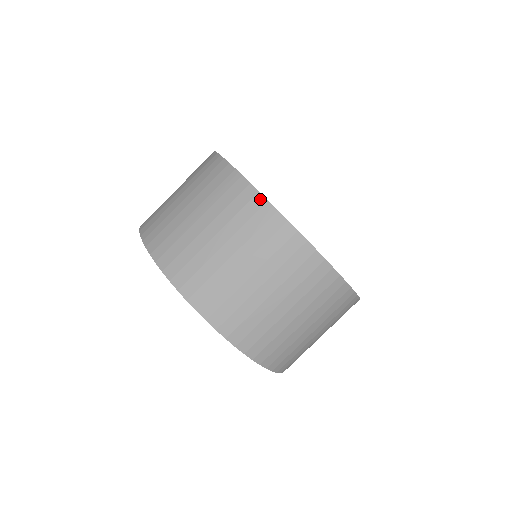
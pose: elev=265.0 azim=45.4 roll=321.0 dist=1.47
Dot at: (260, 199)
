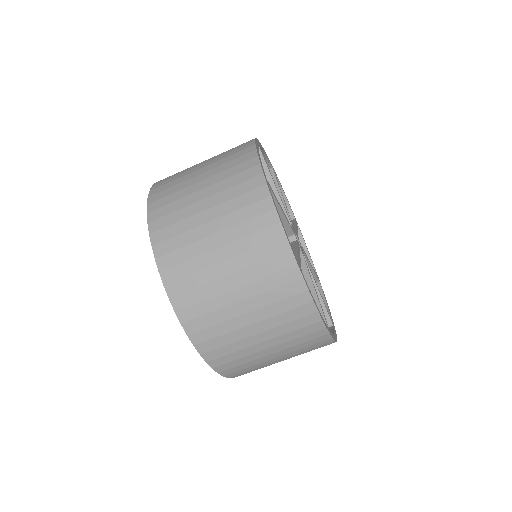
Dot at: (311, 308)
